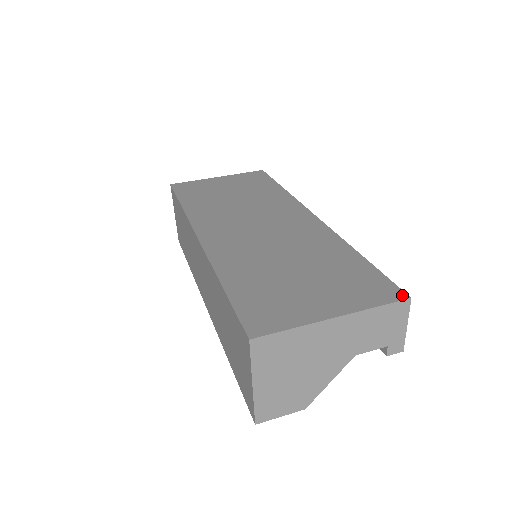
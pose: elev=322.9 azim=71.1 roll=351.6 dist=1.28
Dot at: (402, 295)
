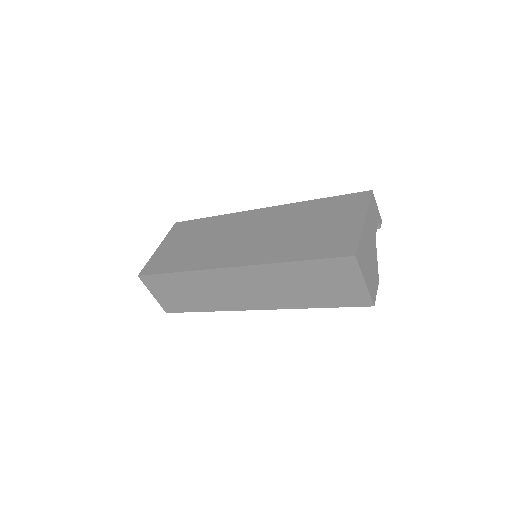
Dot at: (368, 192)
